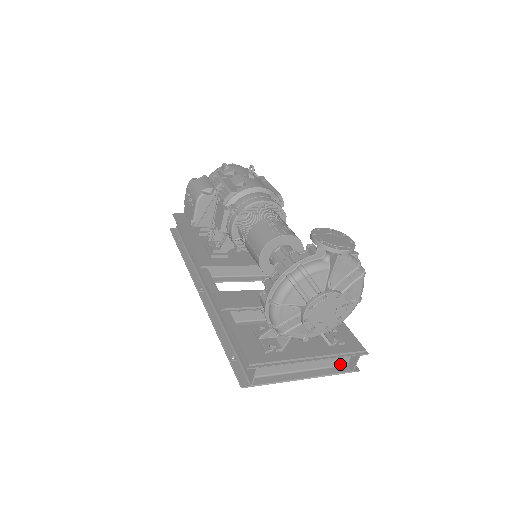
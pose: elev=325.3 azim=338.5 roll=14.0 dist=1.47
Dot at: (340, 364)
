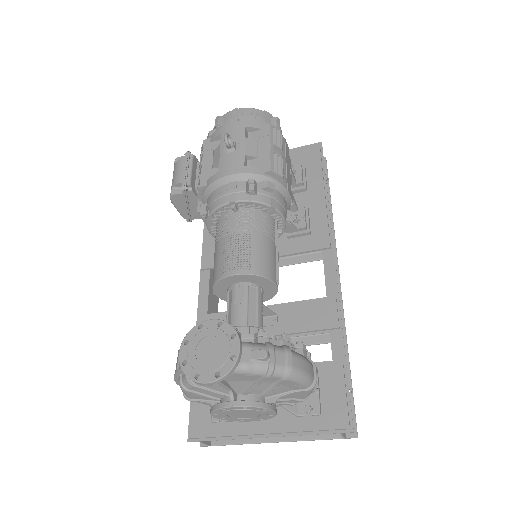
Dot at: occluded
